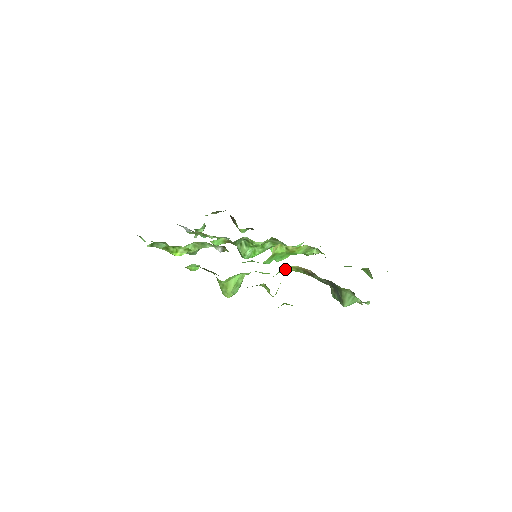
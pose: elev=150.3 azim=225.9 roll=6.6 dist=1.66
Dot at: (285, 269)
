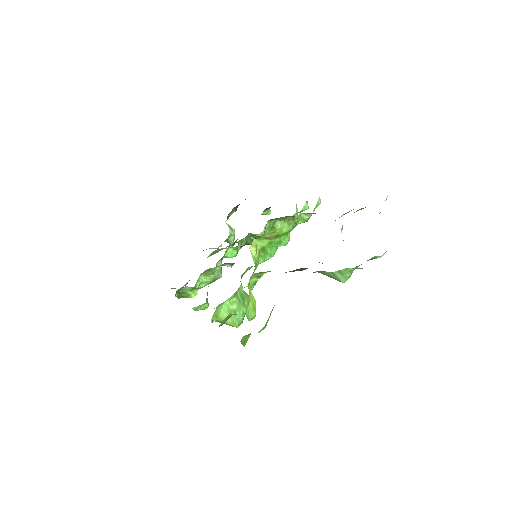
Dot at: (255, 277)
